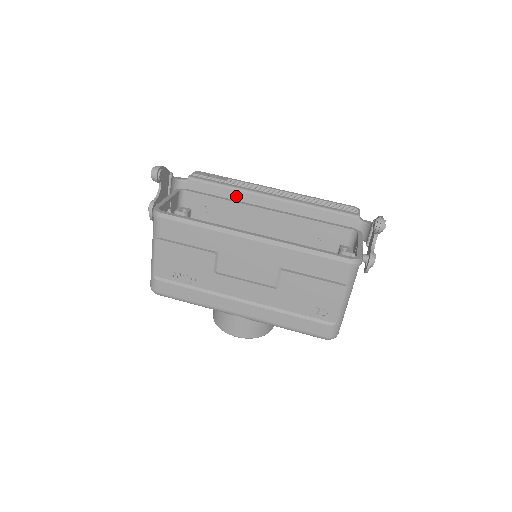
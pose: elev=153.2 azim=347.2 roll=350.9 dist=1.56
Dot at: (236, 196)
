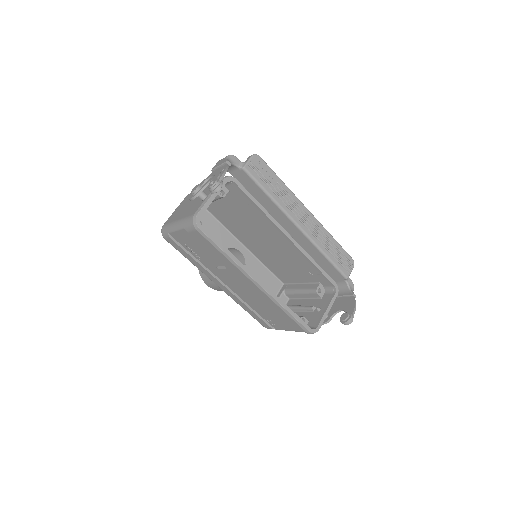
Dot at: (272, 207)
